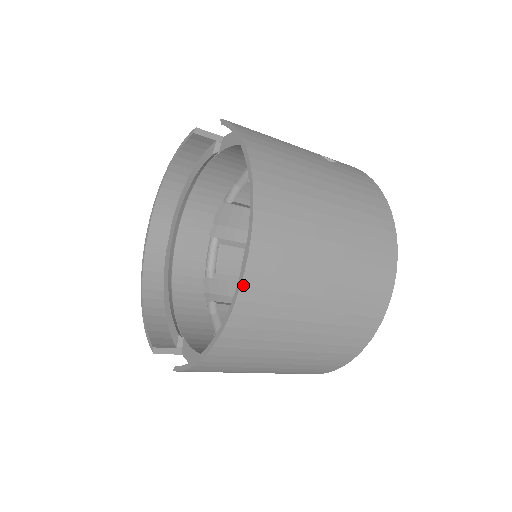
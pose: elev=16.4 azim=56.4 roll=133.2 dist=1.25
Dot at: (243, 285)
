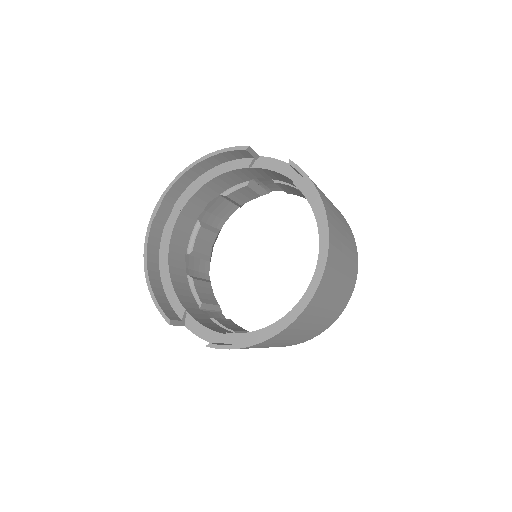
Dot at: (309, 304)
